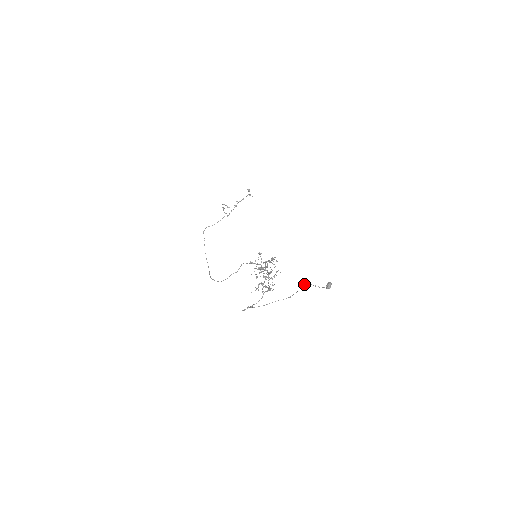
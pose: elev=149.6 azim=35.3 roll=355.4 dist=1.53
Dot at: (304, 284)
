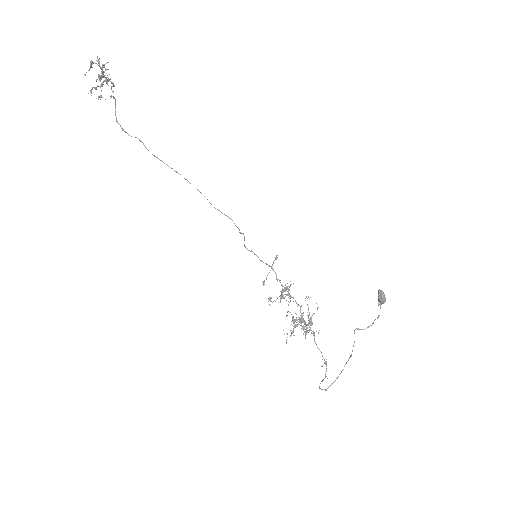
Dot at: (354, 332)
